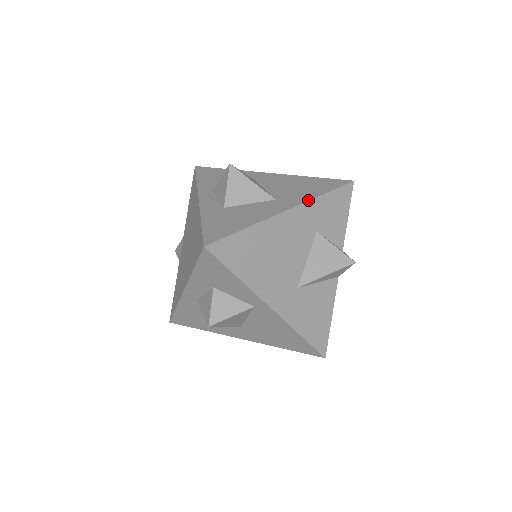
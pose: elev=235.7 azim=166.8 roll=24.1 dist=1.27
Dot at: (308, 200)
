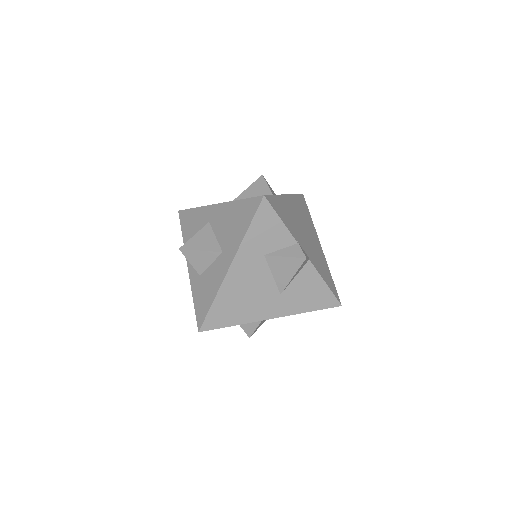
Dot at: (239, 246)
